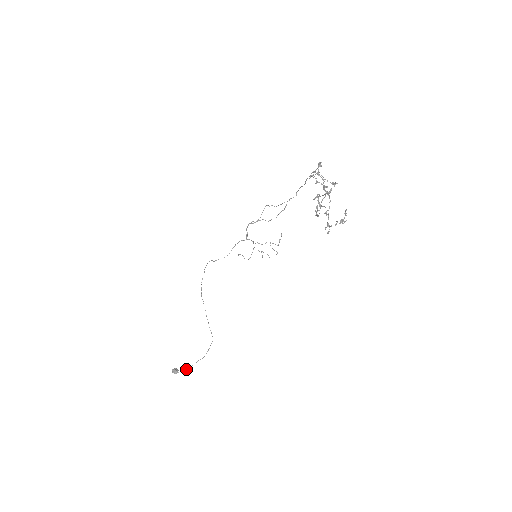
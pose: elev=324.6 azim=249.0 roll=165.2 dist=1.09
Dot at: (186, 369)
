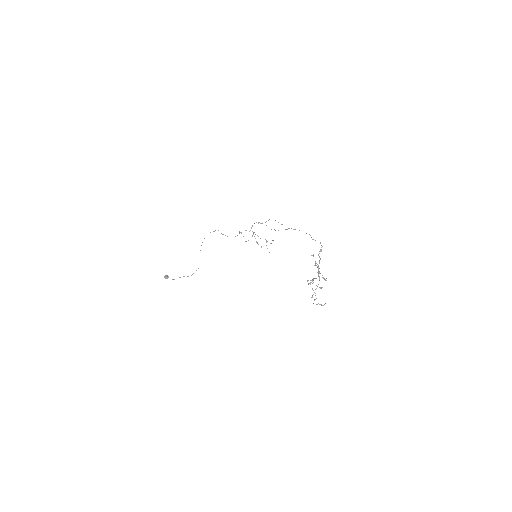
Dot at: occluded
